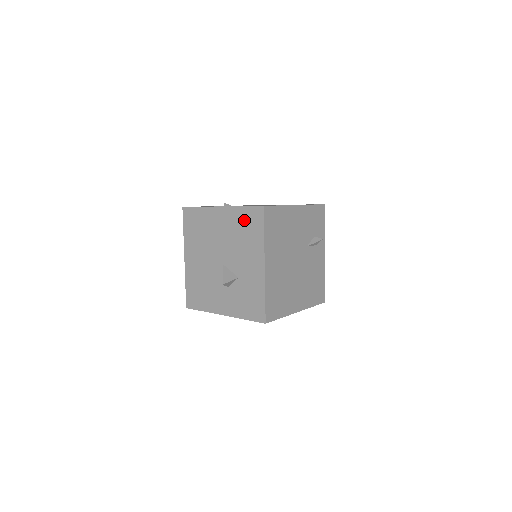
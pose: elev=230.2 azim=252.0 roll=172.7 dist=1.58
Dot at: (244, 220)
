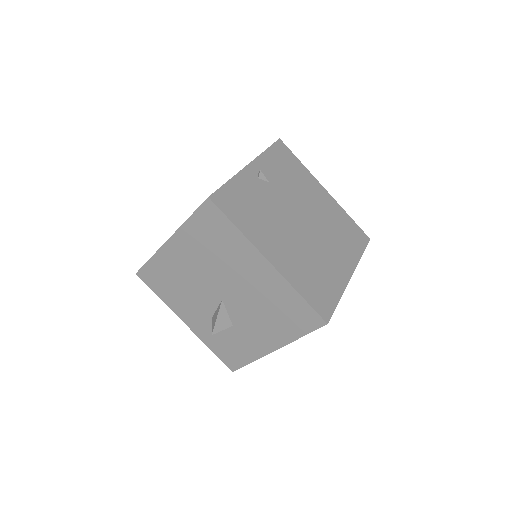
Dot at: (290, 306)
